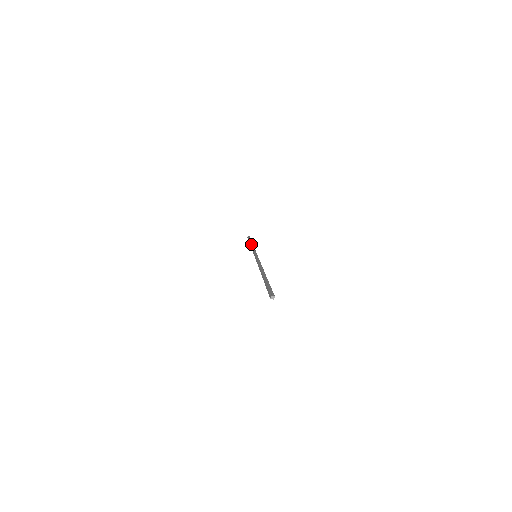
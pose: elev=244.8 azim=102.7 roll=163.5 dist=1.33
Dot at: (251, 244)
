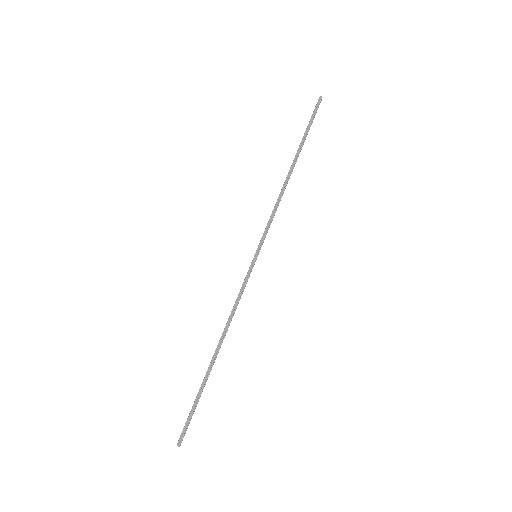
Dot at: occluded
